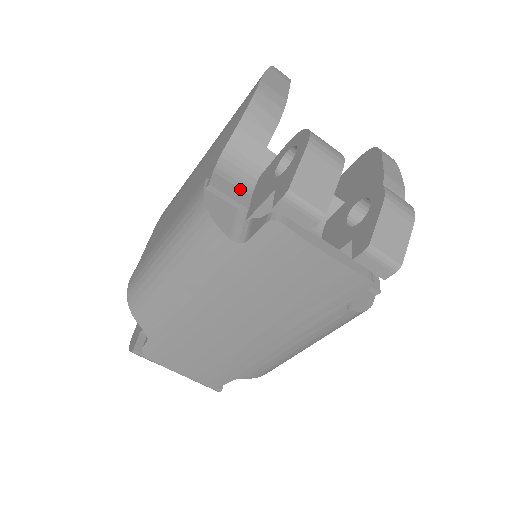
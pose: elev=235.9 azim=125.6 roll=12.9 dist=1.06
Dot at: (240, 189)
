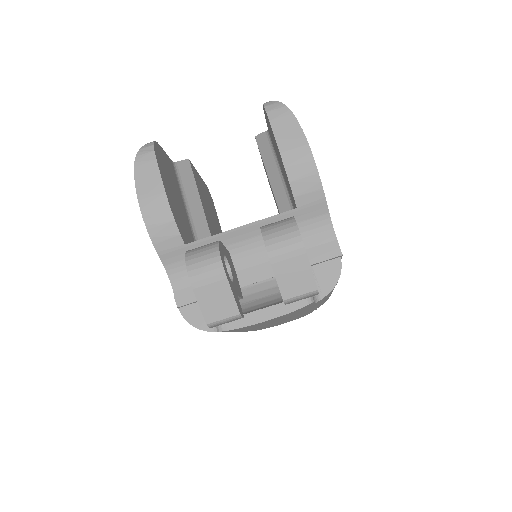
Dot at: occluded
